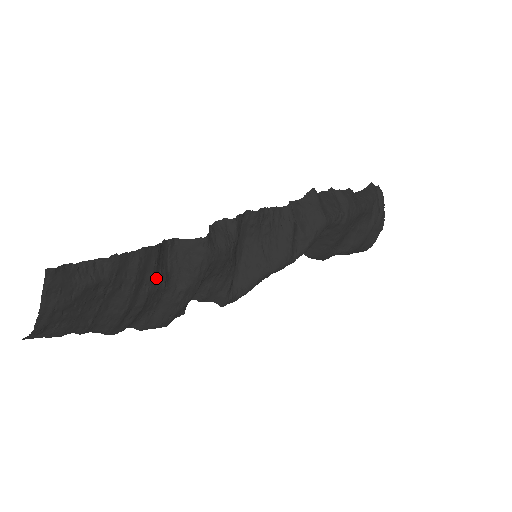
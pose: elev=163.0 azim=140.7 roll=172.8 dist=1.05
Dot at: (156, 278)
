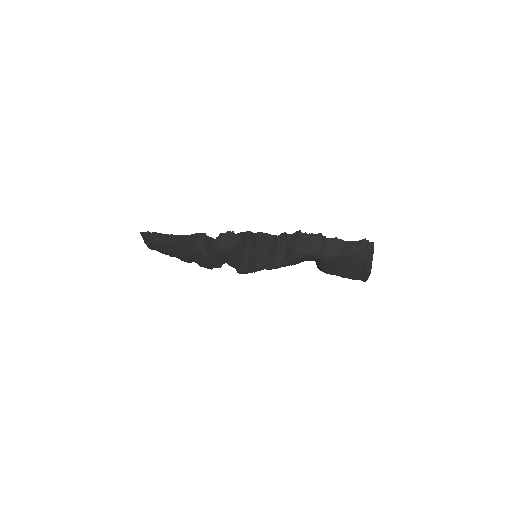
Dot at: (193, 248)
